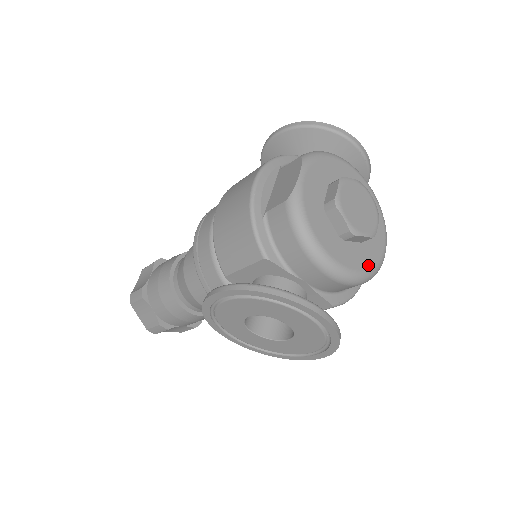
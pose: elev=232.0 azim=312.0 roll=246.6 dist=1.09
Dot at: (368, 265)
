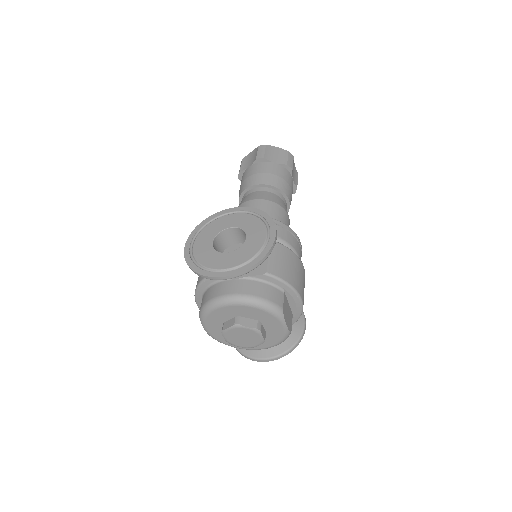
Dot at: (277, 341)
